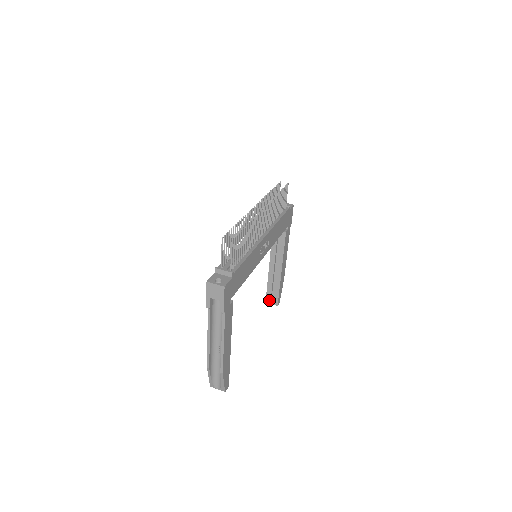
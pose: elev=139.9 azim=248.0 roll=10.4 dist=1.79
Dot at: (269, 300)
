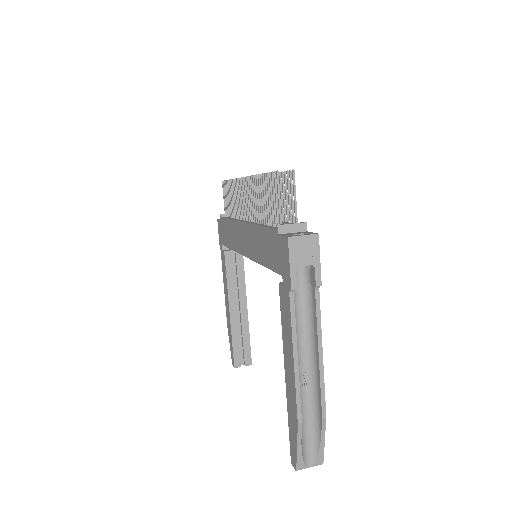
Dot at: (239, 362)
